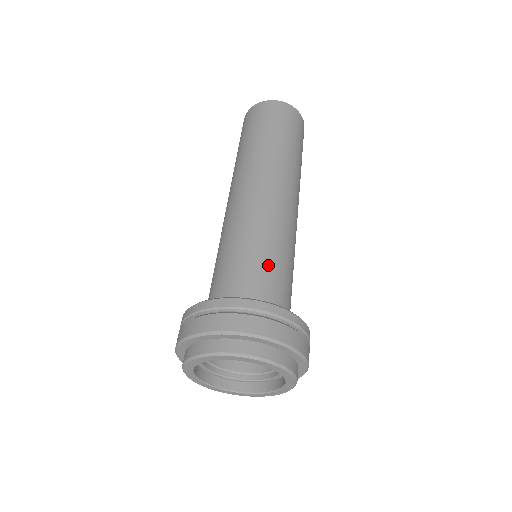
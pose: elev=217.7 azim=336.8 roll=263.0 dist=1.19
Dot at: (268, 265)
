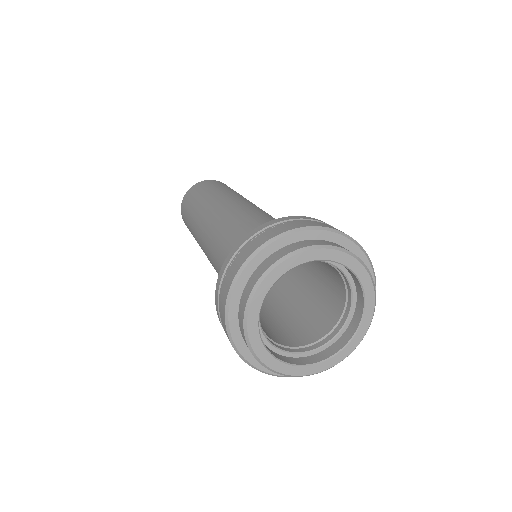
Dot at: occluded
